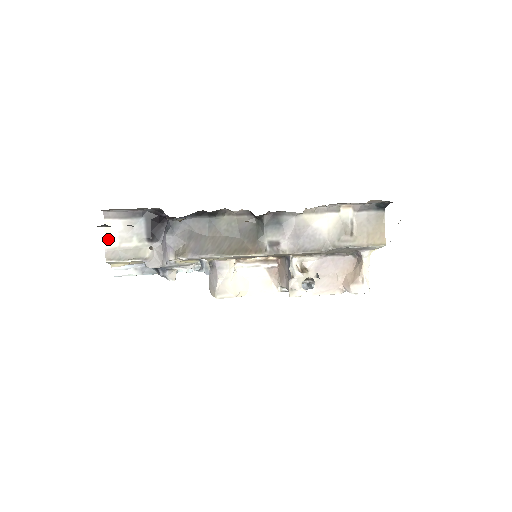
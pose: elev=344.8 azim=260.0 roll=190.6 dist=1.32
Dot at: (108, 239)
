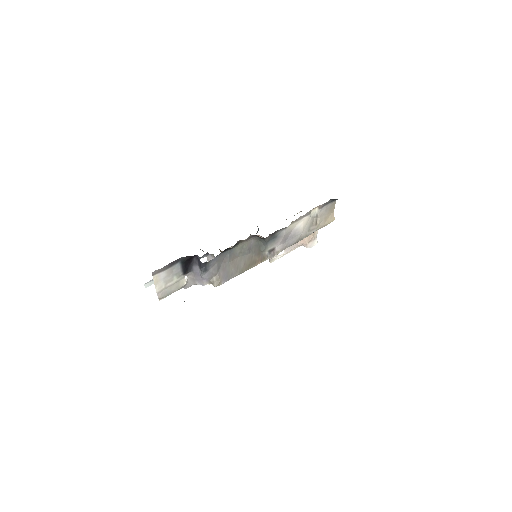
Dot at: (157, 286)
